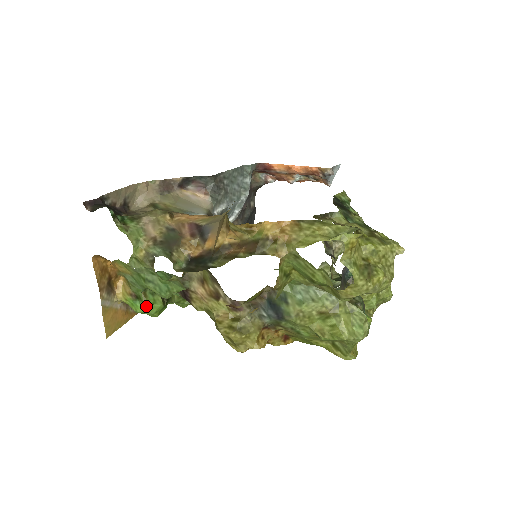
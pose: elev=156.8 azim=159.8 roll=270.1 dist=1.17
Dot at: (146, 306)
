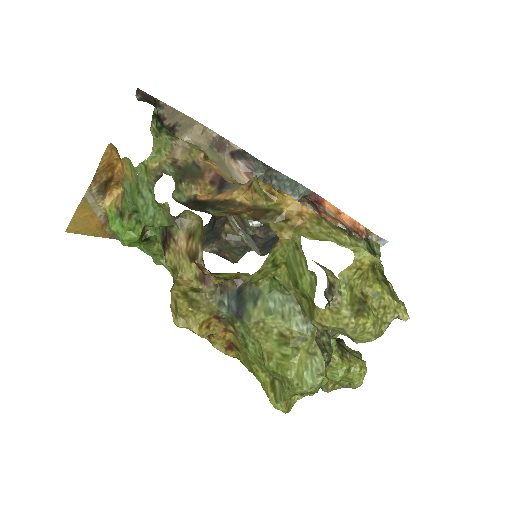
Dot at: (123, 227)
